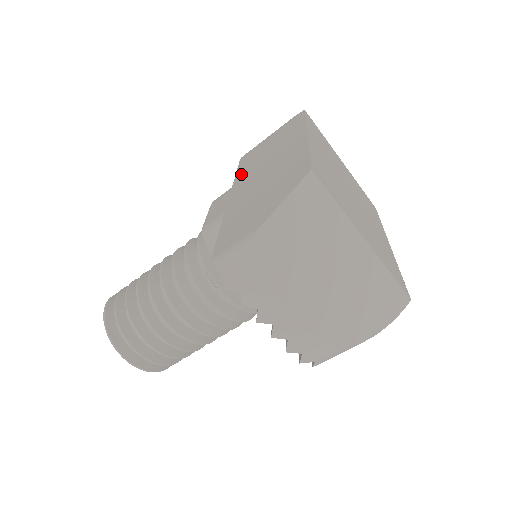
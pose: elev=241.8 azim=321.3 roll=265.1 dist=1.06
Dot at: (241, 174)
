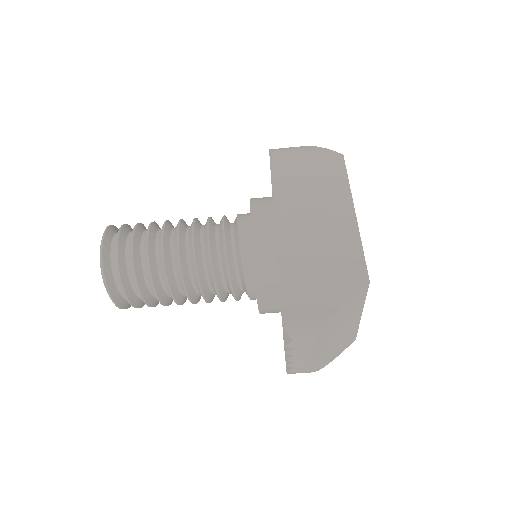
Dot at: (281, 199)
